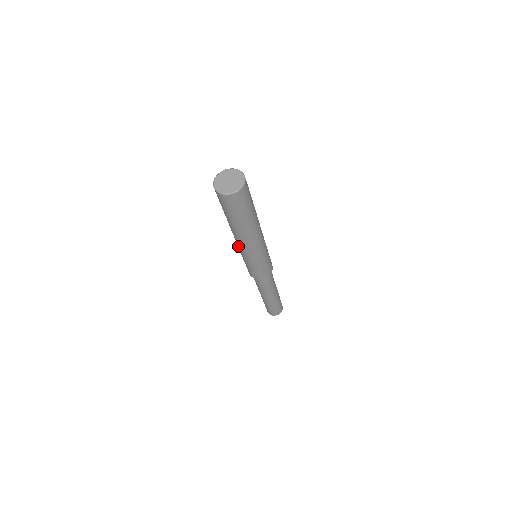
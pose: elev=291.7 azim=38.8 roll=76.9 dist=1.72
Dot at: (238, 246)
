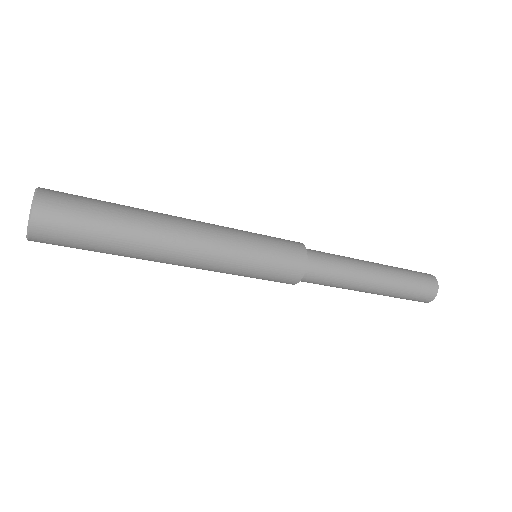
Dot at: occluded
